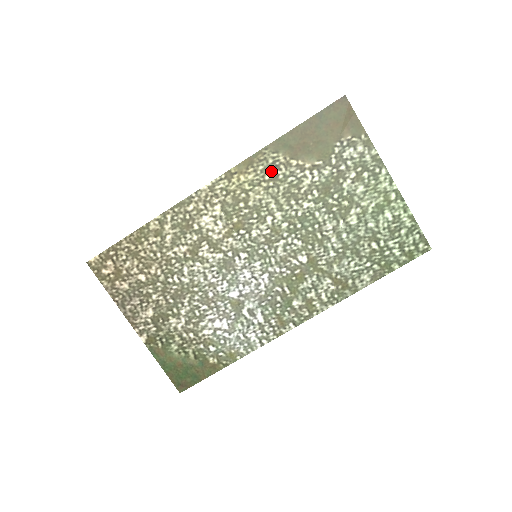
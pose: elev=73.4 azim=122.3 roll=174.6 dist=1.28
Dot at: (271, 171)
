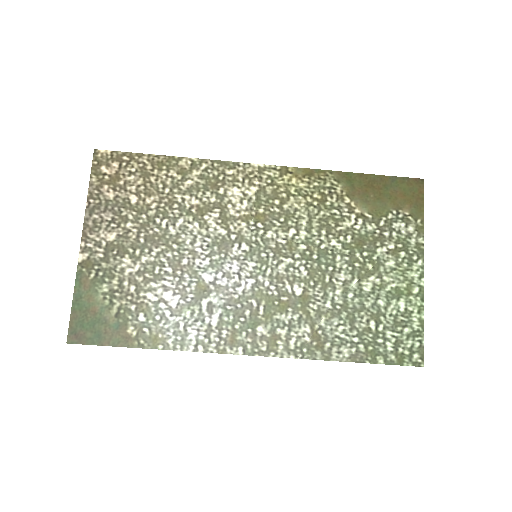
Dot at: (323, 193)
